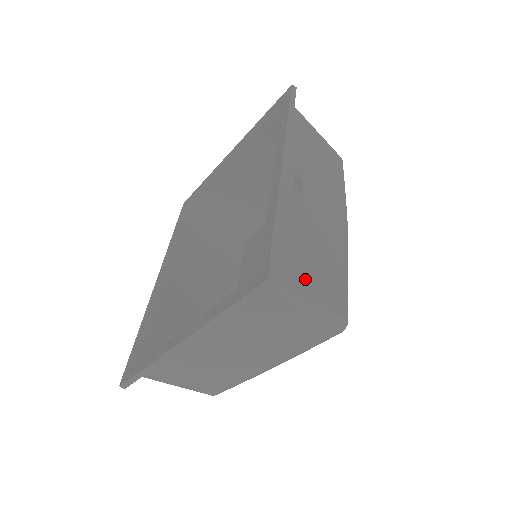
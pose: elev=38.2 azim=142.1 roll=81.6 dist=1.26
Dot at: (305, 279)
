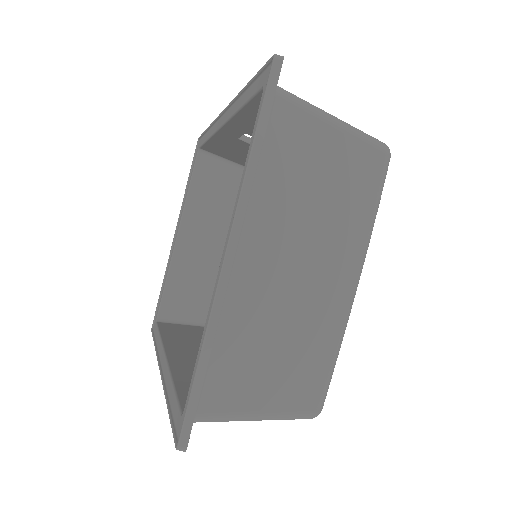
Dot at: occluded
